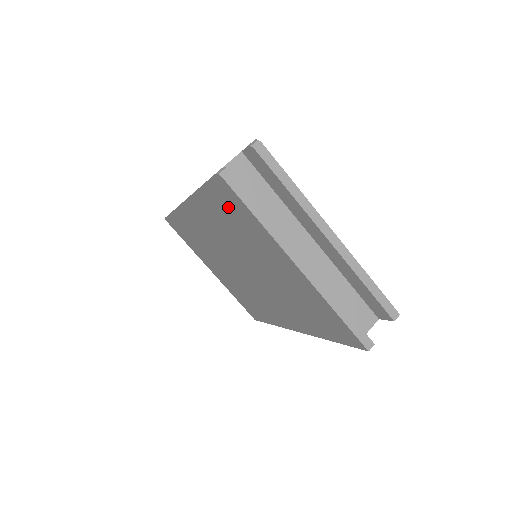
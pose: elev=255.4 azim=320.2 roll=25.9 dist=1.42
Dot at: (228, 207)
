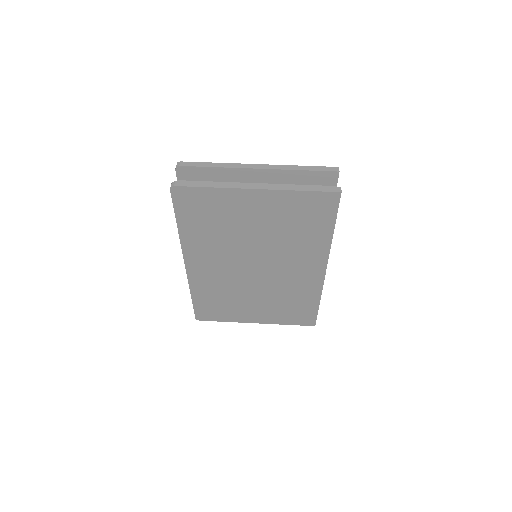
Dot at: (197, 210)
